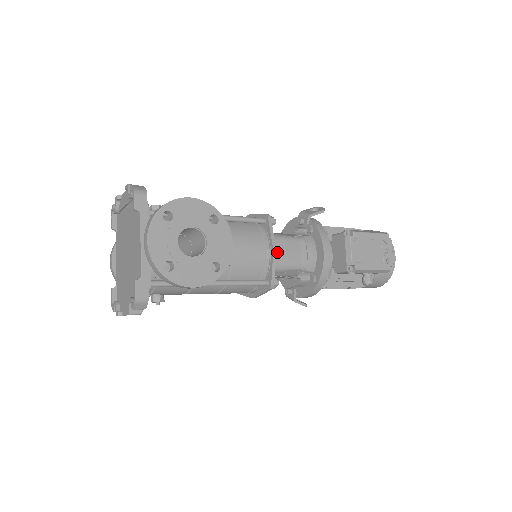
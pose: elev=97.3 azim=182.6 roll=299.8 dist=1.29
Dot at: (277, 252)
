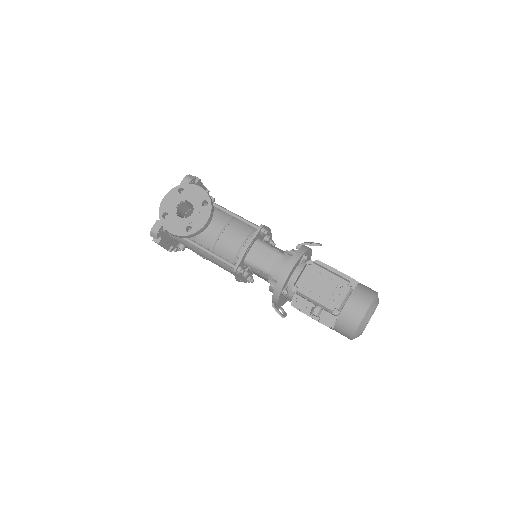
Dot at: (255, 252)
